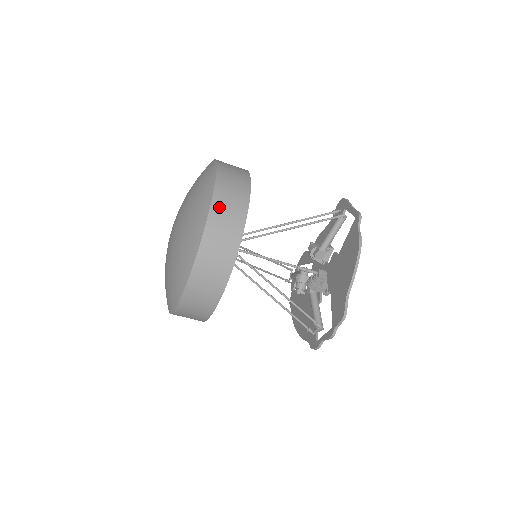
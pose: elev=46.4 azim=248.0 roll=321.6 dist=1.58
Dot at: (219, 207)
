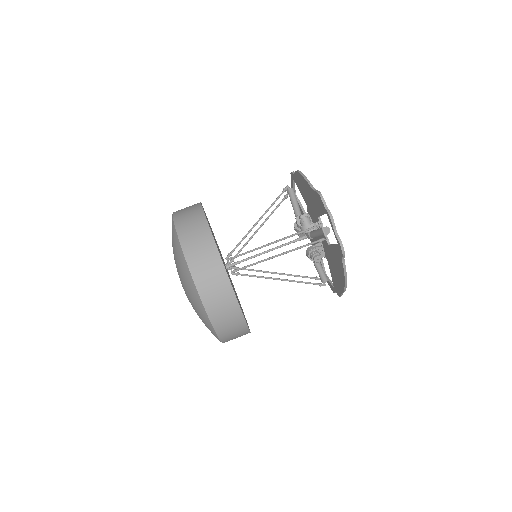
Dot at: (179, 211)
